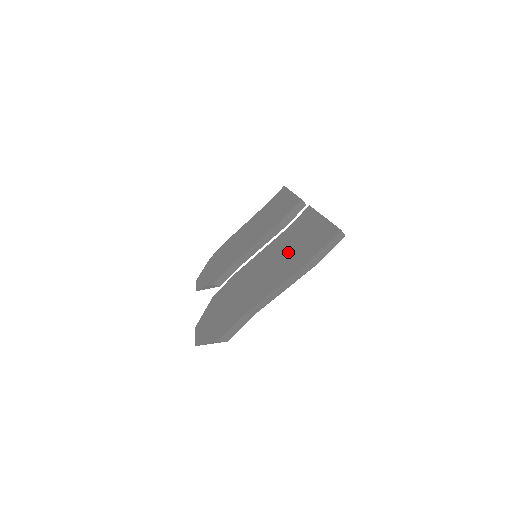
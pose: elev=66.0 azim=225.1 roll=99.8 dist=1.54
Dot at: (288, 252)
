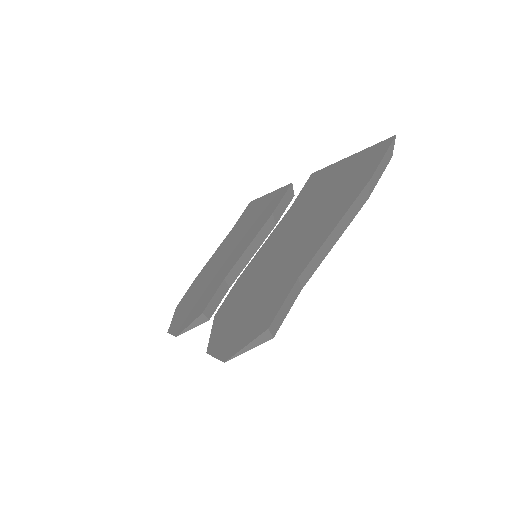
Dot at: (319, 205)
